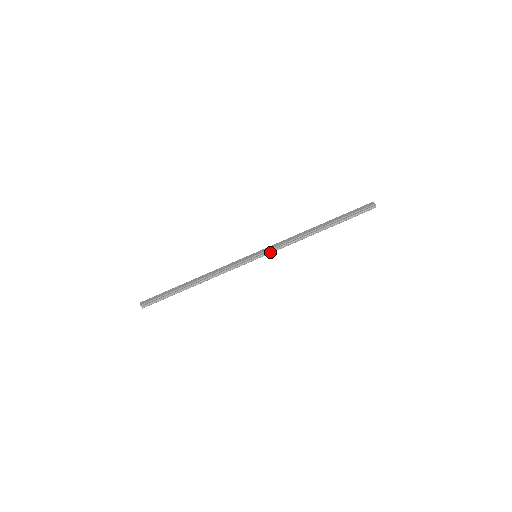
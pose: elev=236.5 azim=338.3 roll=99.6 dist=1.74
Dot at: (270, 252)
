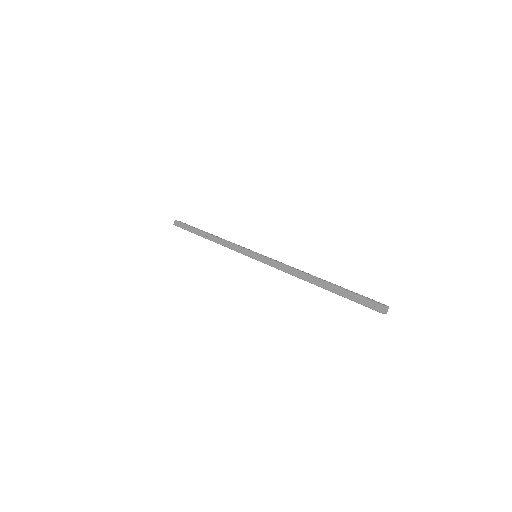
Dot at: (267, 264)
